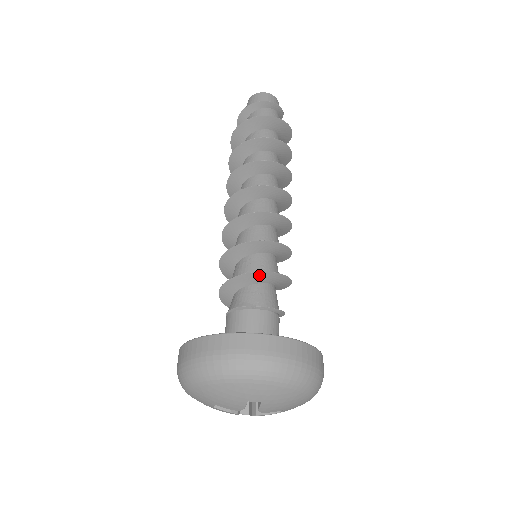
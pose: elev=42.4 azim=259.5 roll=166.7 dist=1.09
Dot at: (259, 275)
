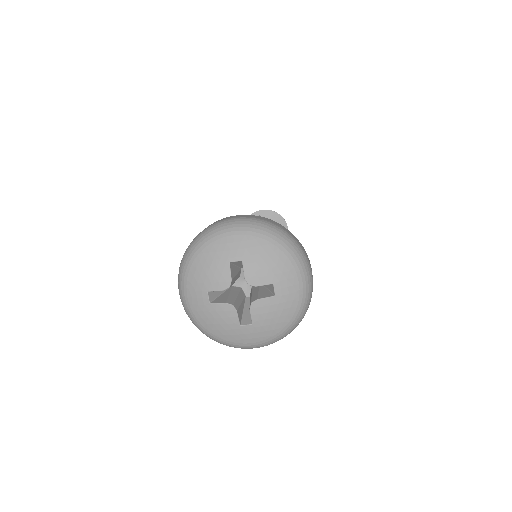
Dot at: occluded
